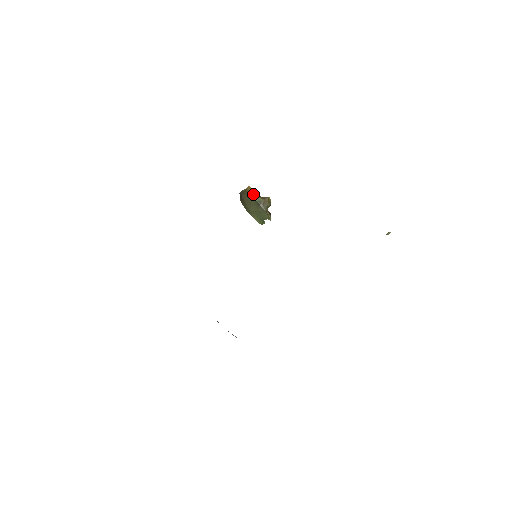
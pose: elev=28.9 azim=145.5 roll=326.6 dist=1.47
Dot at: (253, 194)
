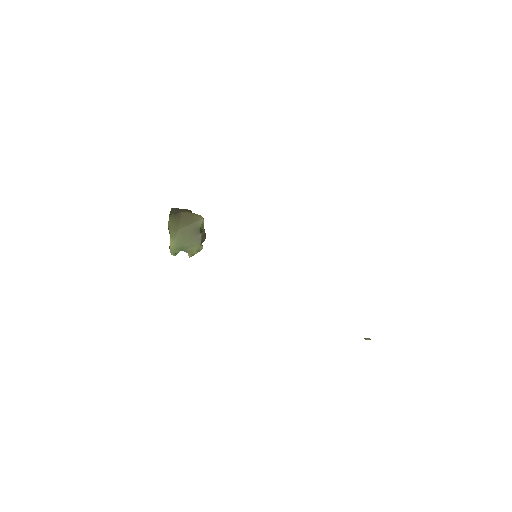
Dot at: (203, 218)
